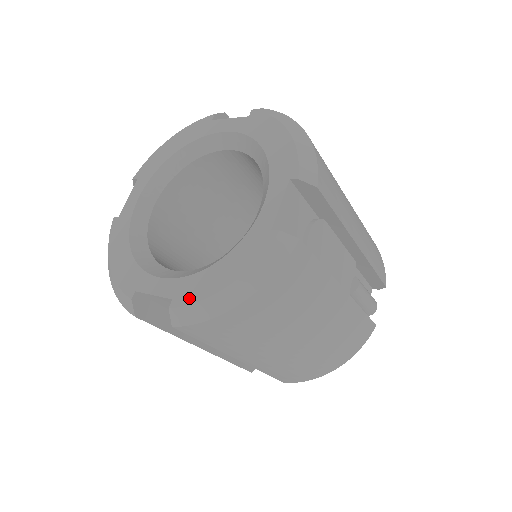
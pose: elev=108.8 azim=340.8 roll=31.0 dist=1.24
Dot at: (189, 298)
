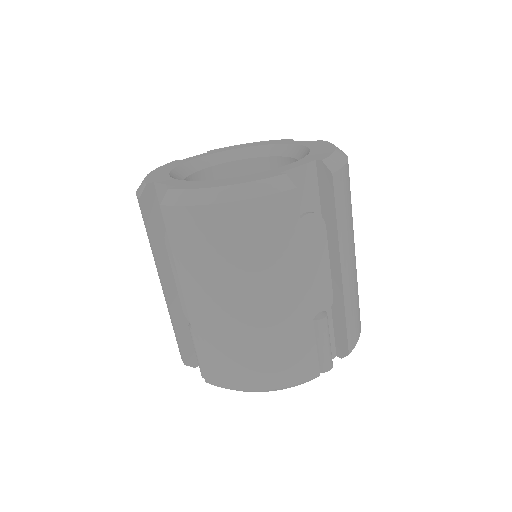
Dot at: (325, 155)
